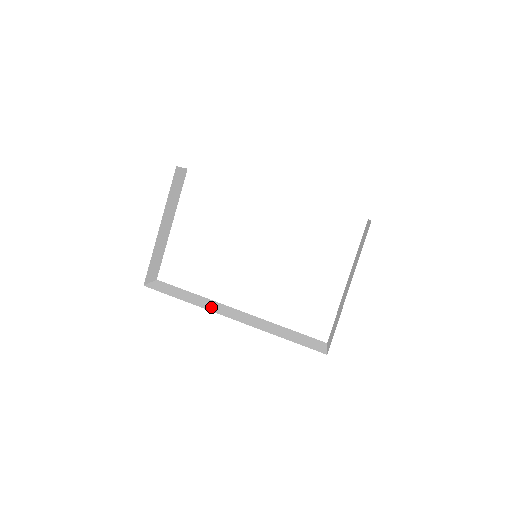
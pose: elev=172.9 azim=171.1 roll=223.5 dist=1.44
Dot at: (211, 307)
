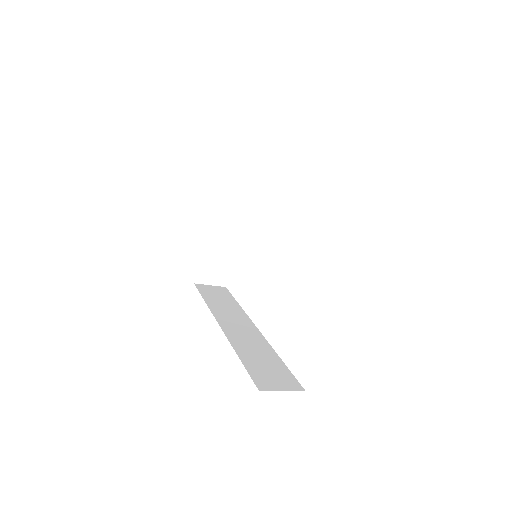
Dot at: (223, 312)
